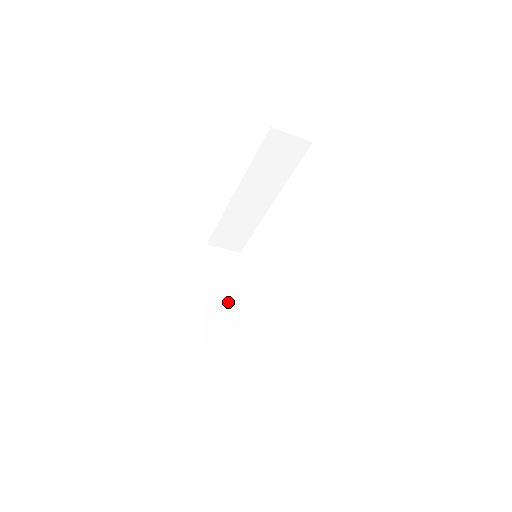
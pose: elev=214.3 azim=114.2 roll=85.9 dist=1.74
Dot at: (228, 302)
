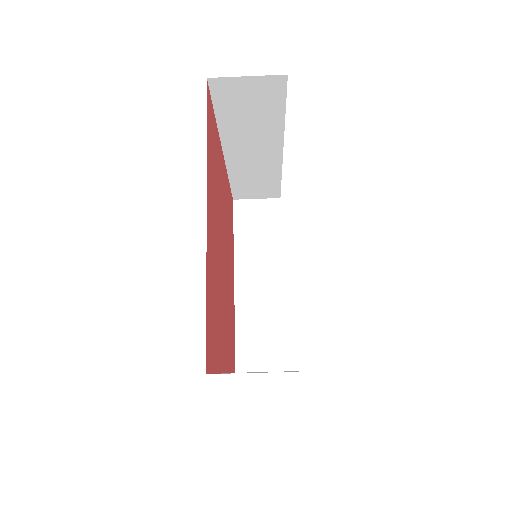
Dot at: (265, 278)
